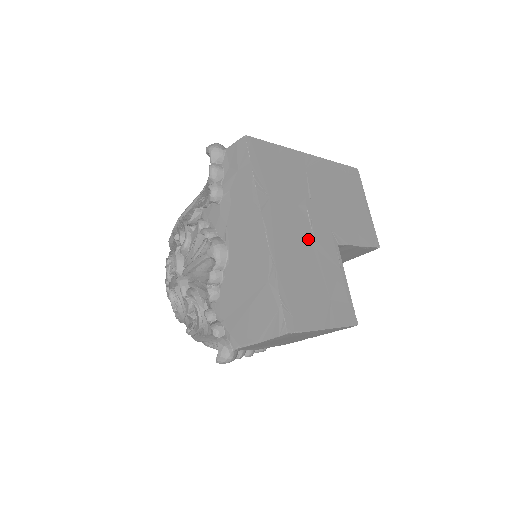
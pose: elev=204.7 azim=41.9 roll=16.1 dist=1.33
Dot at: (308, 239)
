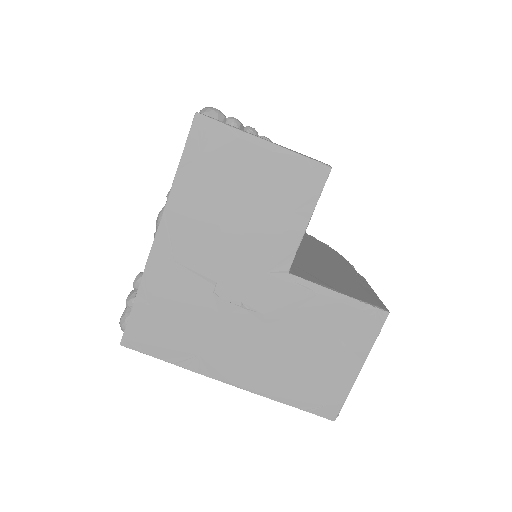
Dot at: (262, 326)
